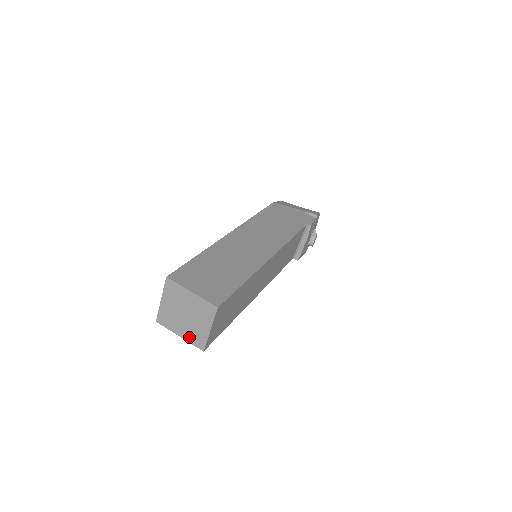
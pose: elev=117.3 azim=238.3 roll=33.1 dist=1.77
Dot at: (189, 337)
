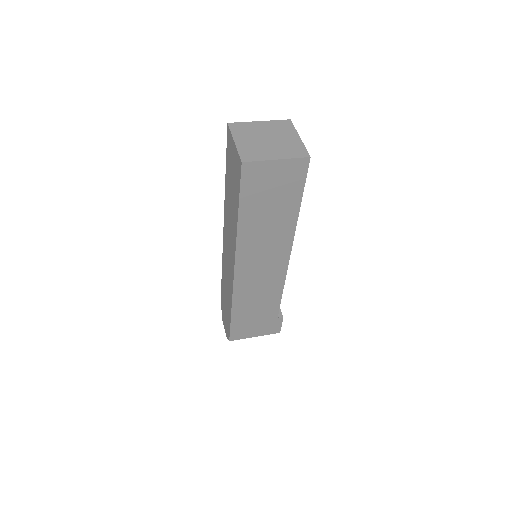
Dot at: (287, 154)
